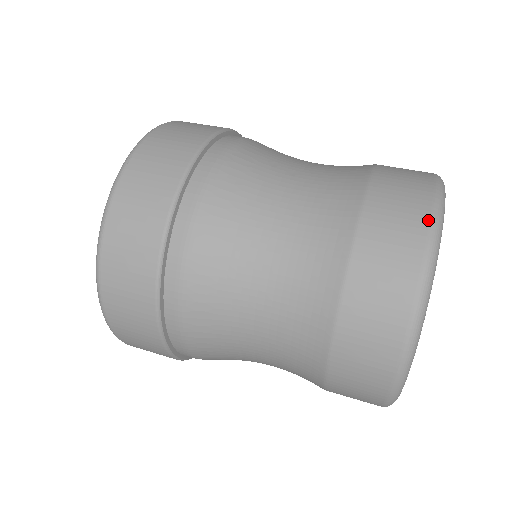
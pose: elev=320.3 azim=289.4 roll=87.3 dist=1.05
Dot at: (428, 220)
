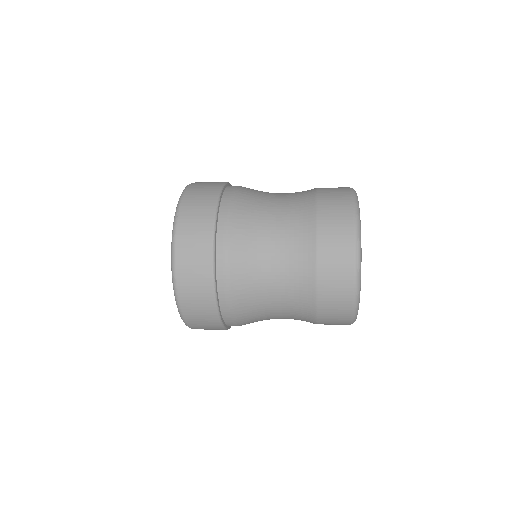
Dot at: (352, 218)
